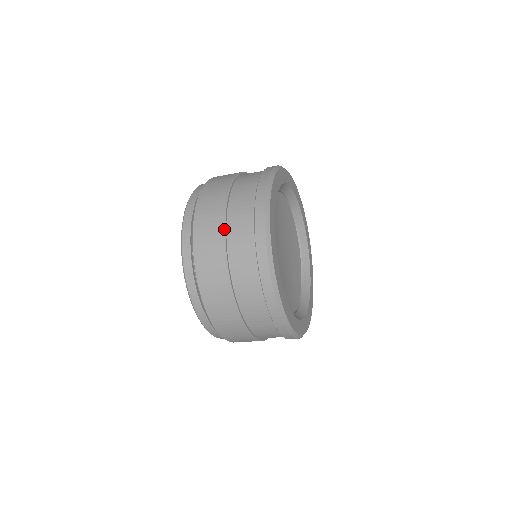
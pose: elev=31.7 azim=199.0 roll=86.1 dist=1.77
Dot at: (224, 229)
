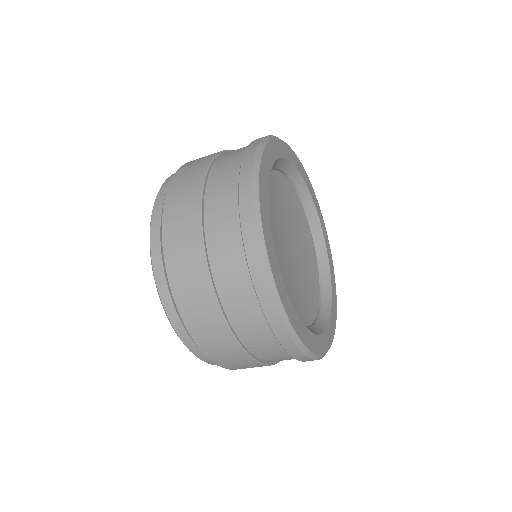
Dot at: (208, 274)
